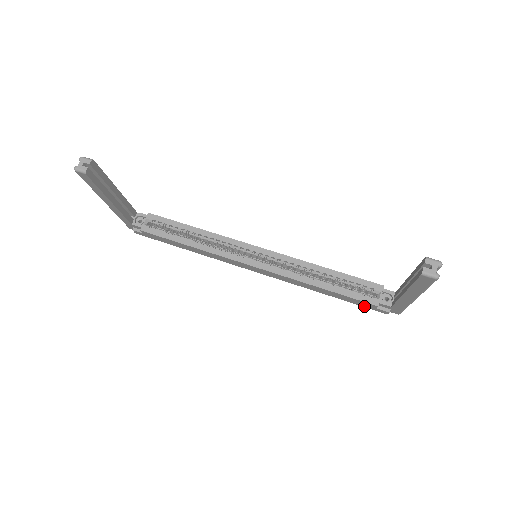
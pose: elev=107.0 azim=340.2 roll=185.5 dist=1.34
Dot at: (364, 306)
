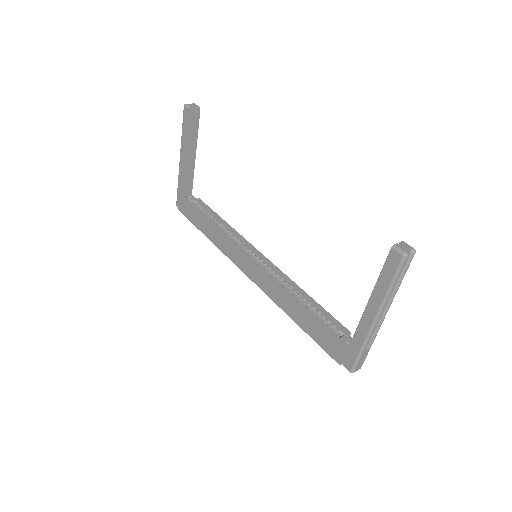
Dot at: (322, 345)
